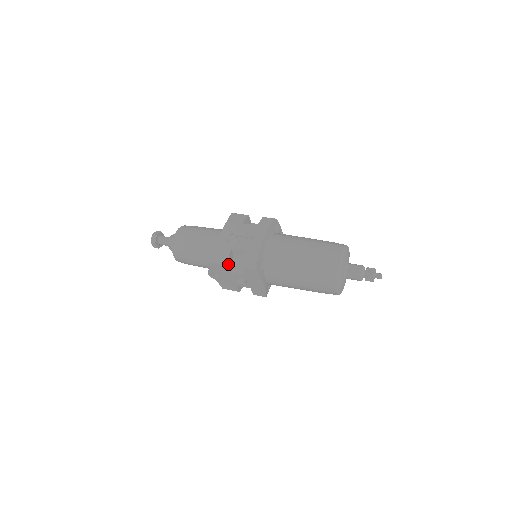
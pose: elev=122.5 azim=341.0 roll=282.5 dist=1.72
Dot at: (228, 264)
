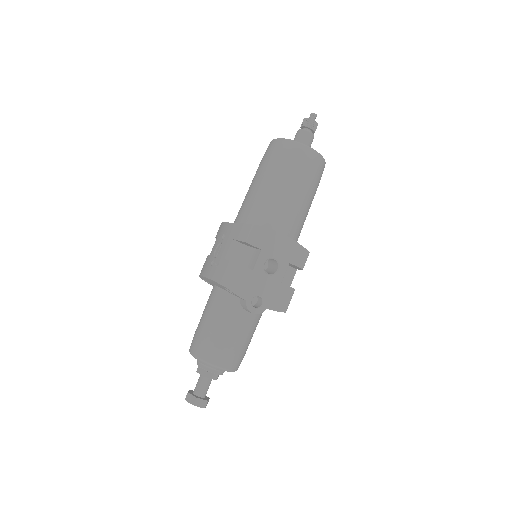
Dot at: (240, 265)
